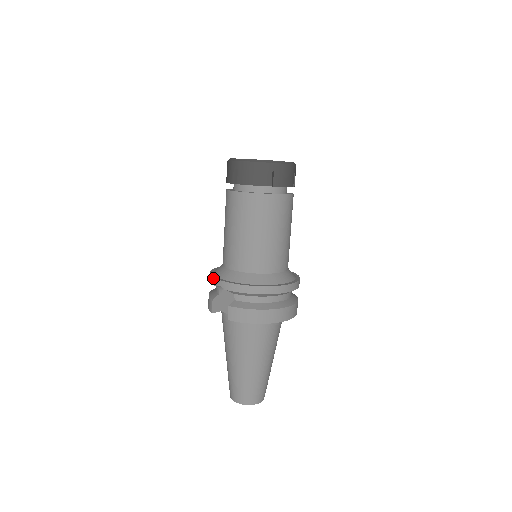
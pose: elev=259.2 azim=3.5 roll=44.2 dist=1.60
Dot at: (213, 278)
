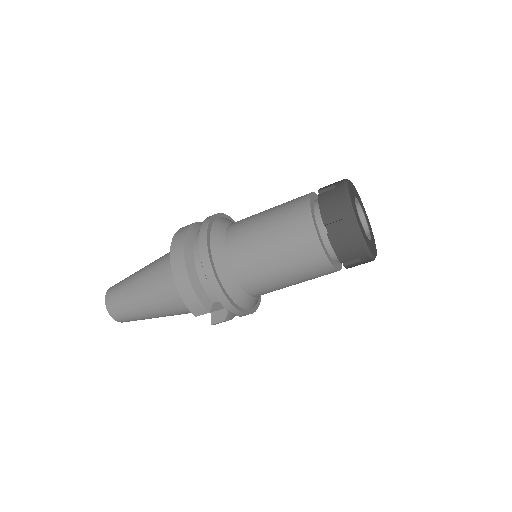
Dot at: (232, 306)
